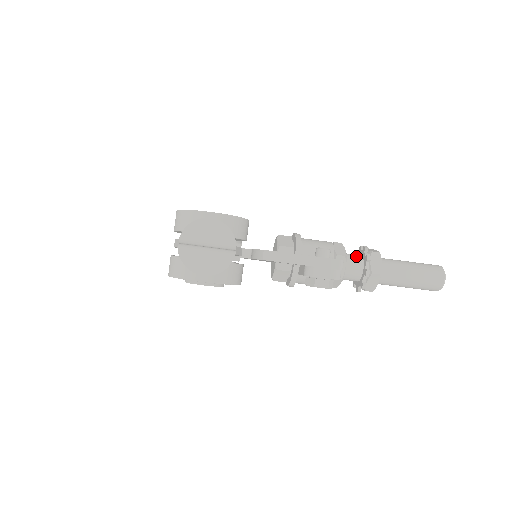
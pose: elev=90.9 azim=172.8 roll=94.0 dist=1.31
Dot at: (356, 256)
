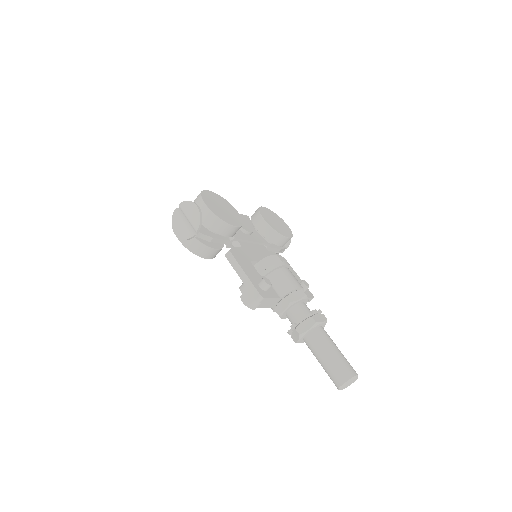
Dot at: (305, 311)
